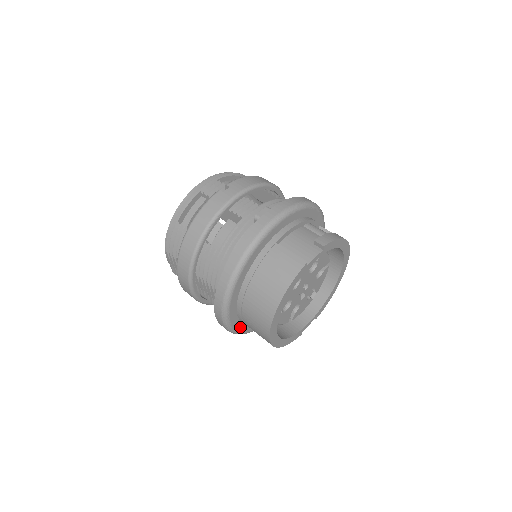
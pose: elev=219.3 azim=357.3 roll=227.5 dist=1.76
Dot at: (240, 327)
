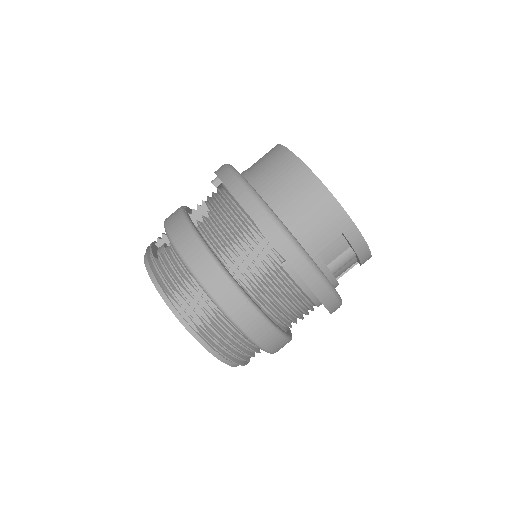
Dot at: occluded
